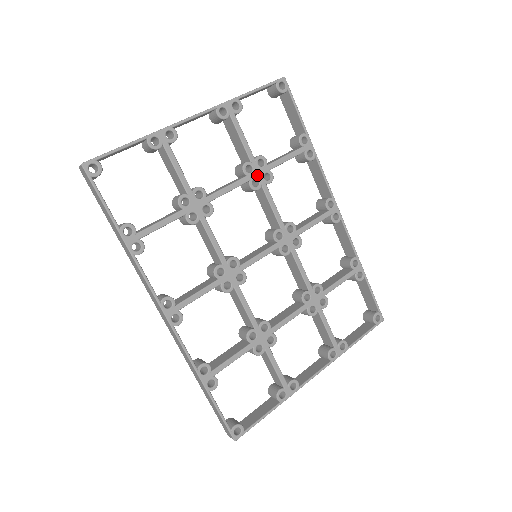
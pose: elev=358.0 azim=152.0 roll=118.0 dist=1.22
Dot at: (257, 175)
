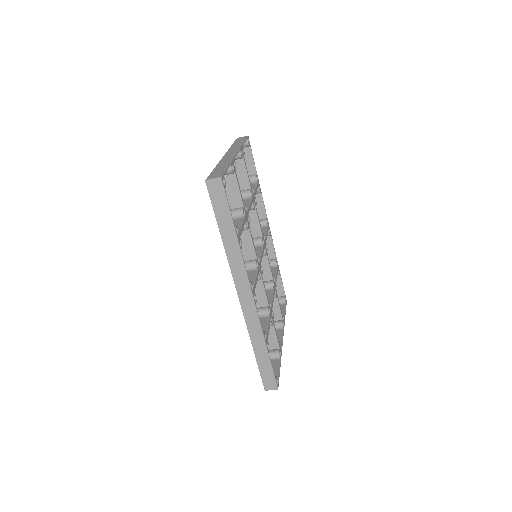
Dot at: (253, 199)
